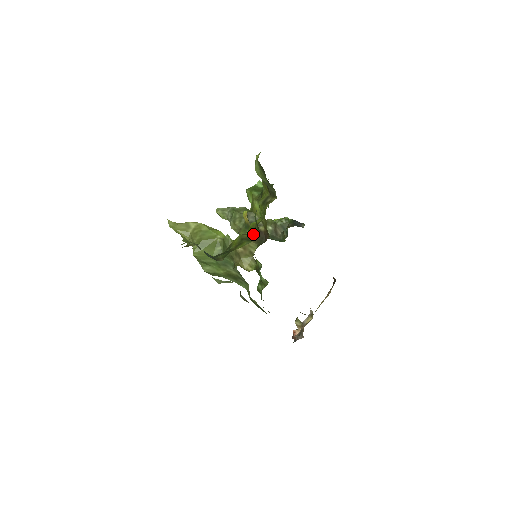
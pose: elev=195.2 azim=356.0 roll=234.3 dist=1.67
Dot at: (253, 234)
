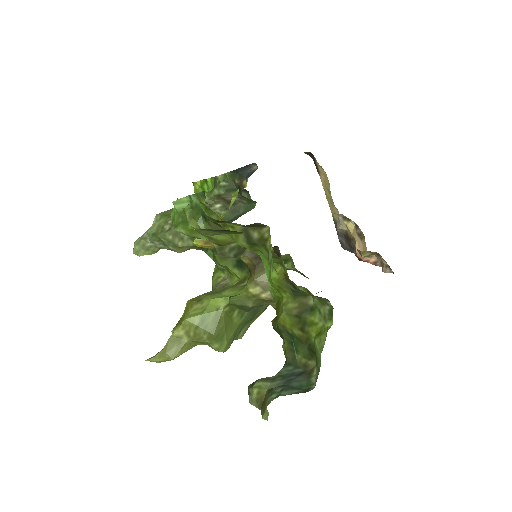
Dot at: (299, 295)
